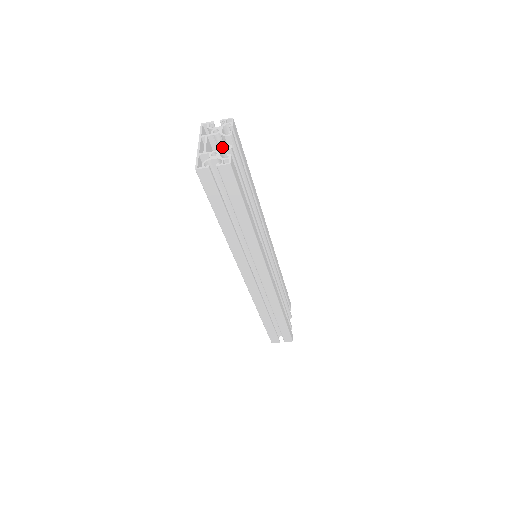
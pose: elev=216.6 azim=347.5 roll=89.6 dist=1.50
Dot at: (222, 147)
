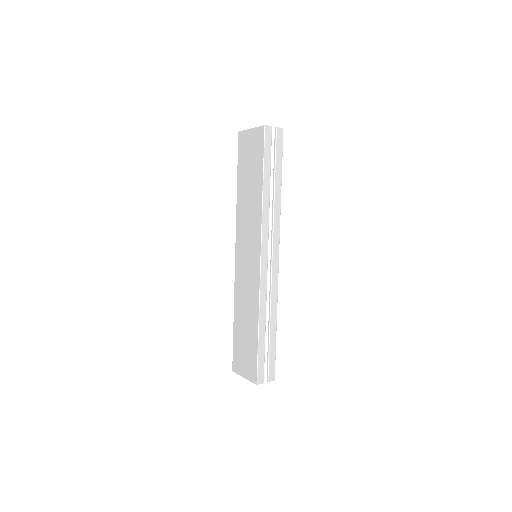
Dot at: occluded
